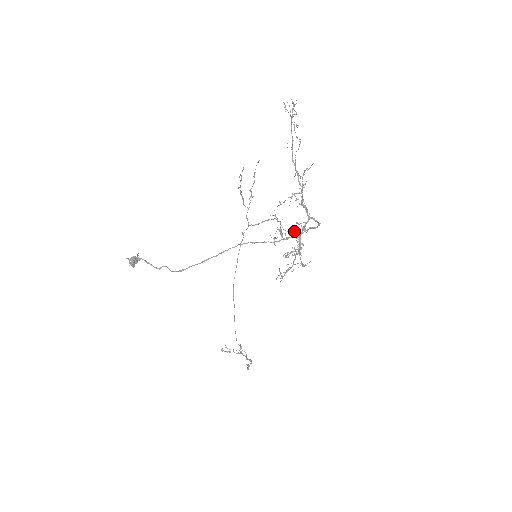
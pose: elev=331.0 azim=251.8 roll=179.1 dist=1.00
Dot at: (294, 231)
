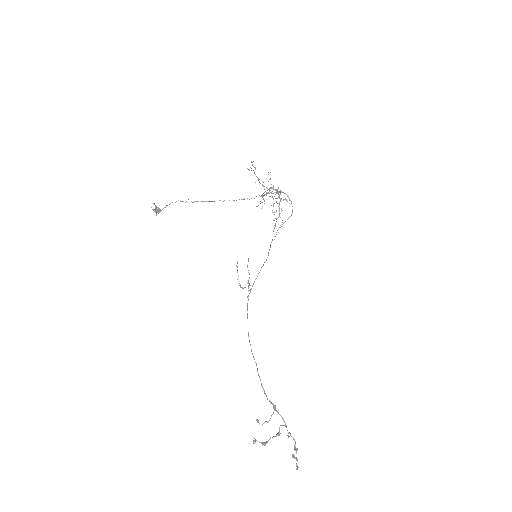
Dot at: occluded
